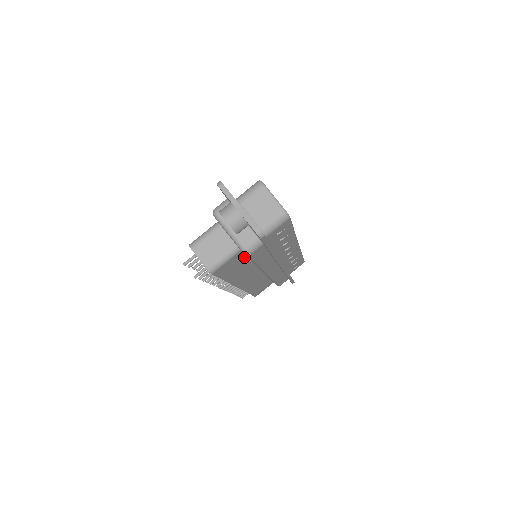
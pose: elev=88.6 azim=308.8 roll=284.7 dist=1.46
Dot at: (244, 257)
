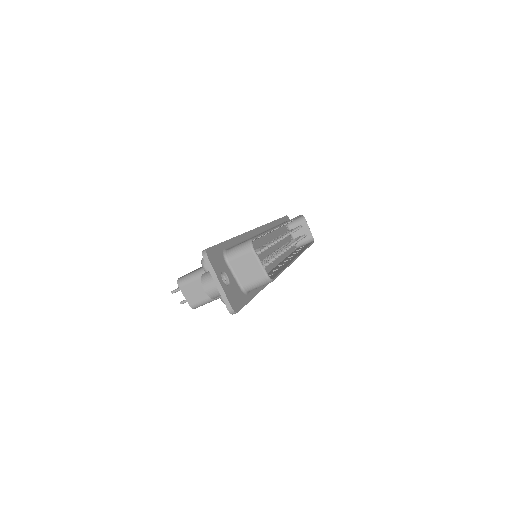
Dot at: occluded
